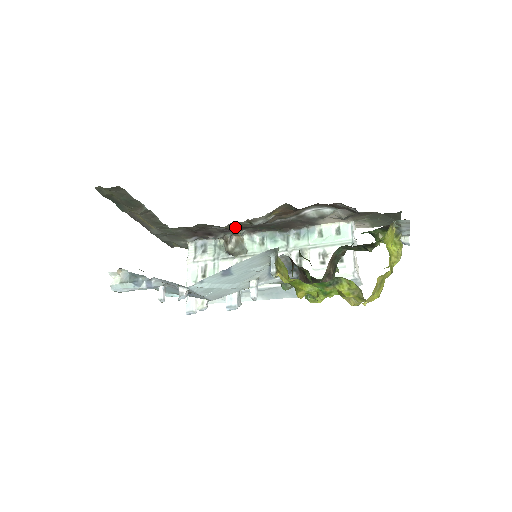
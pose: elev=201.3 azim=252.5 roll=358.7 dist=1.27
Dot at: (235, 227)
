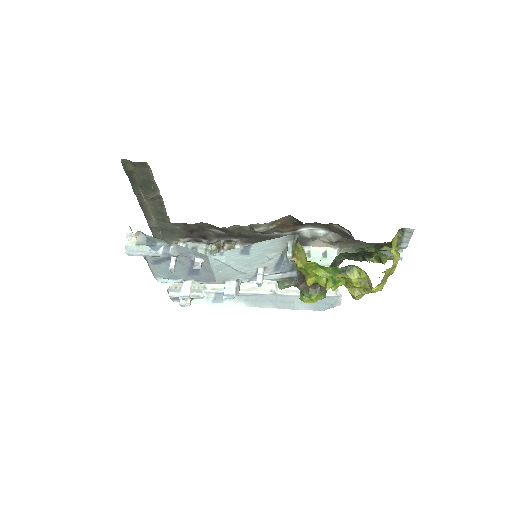
Dot at: (236, 231)
